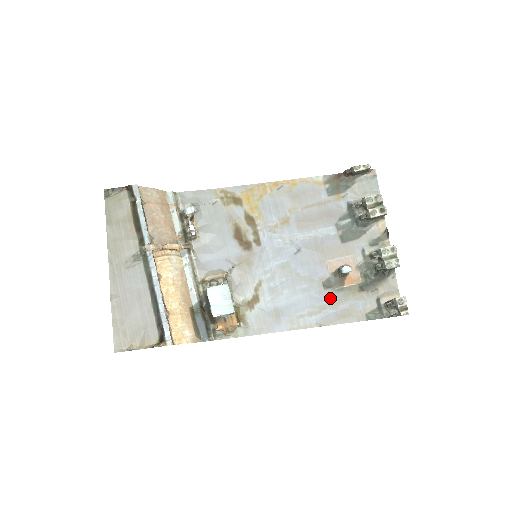
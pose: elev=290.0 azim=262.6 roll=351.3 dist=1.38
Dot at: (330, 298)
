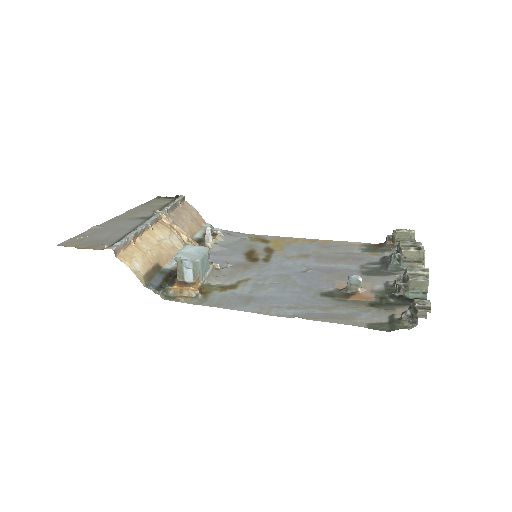
Dot at: (324, 303)
